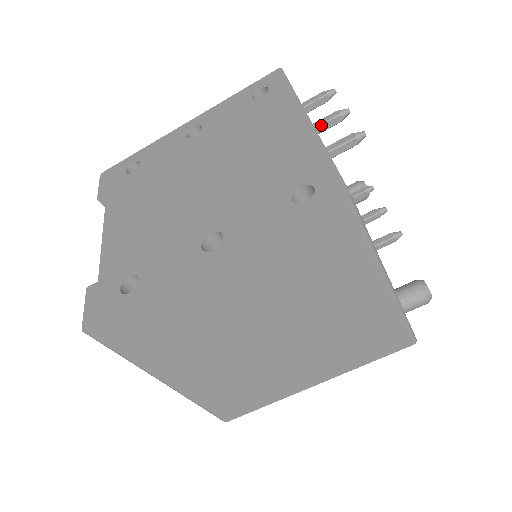
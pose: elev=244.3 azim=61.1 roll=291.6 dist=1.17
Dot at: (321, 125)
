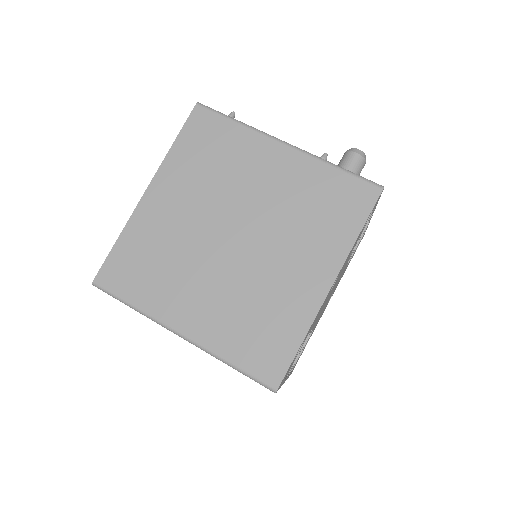
Dot at: occluded
